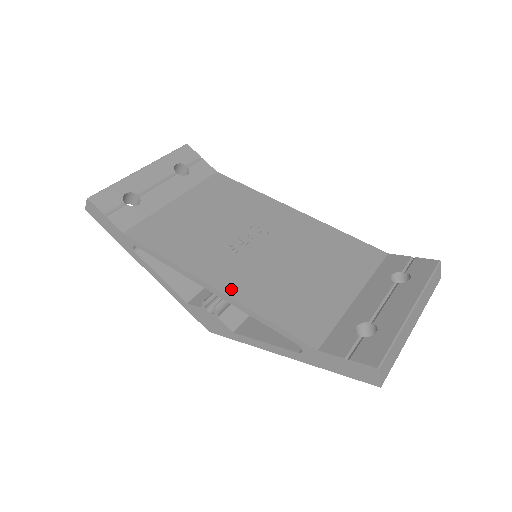
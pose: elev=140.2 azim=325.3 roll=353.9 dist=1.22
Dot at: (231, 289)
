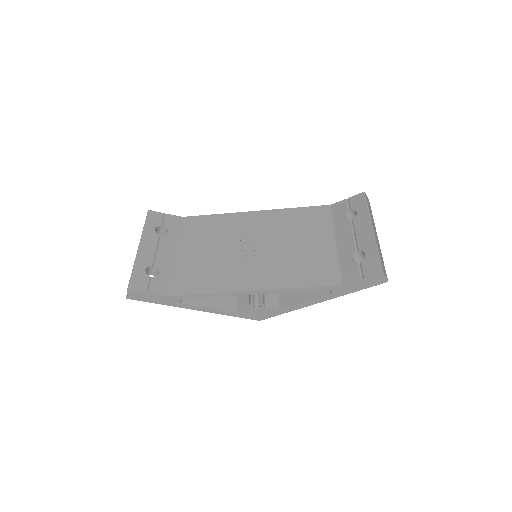
Dot at: (267, 285)
